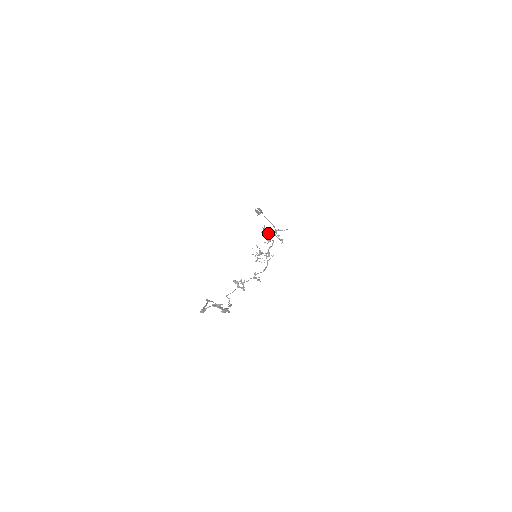
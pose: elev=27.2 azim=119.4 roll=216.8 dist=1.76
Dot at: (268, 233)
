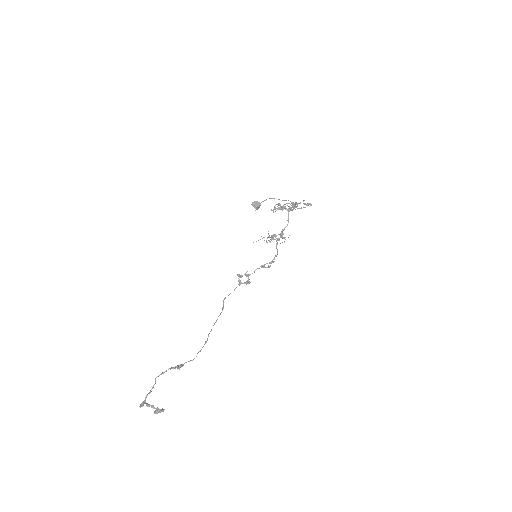
Dot at: (284, 208)
